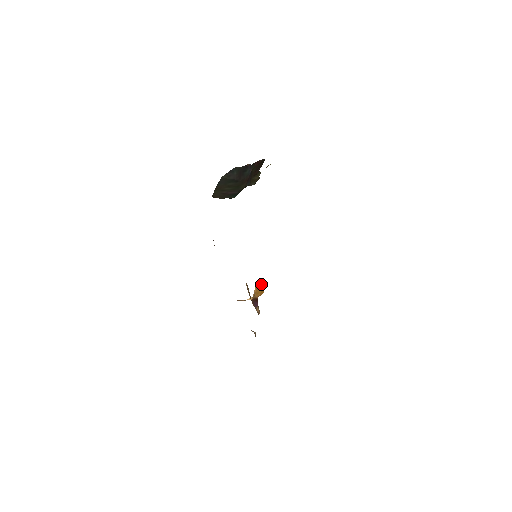
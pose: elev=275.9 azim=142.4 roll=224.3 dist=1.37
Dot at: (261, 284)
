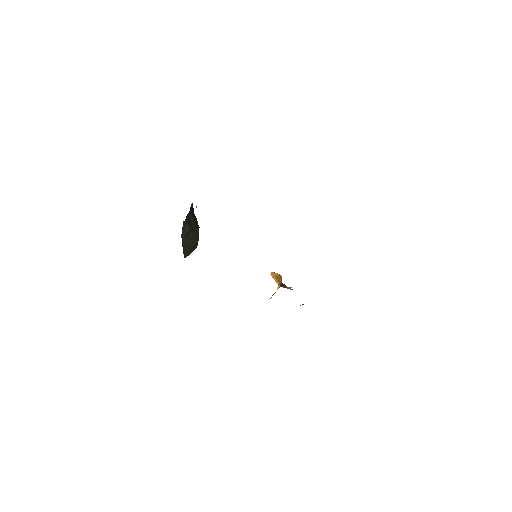
Dot at: (275, 273)
